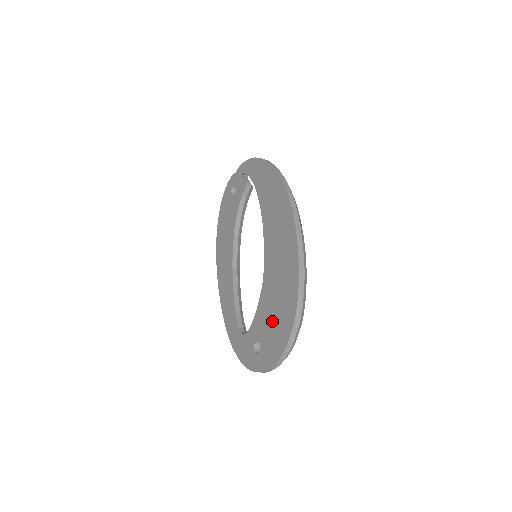
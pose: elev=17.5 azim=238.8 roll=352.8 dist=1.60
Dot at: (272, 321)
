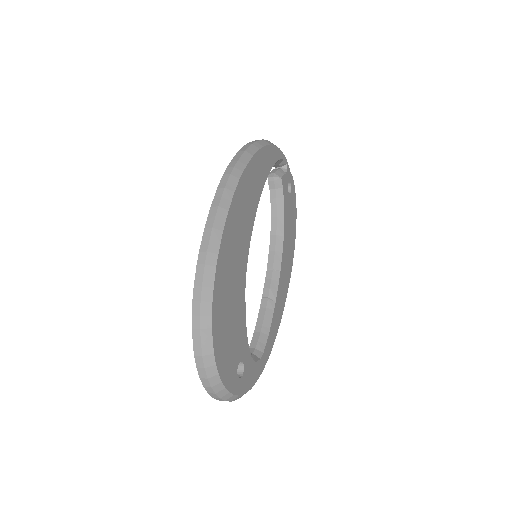
Dot at: occluded
